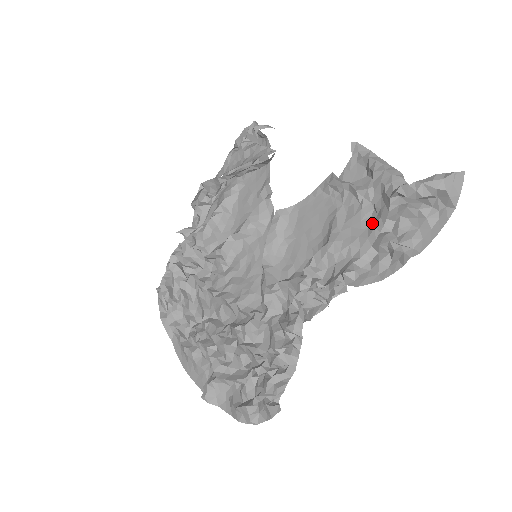
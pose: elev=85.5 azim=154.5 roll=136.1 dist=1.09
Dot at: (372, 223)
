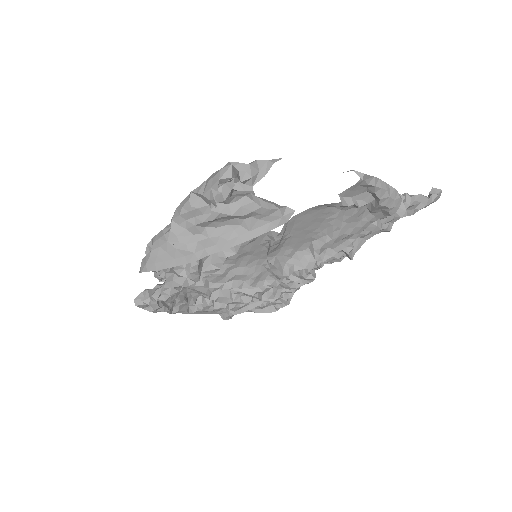
Dot at: (365, 218)
